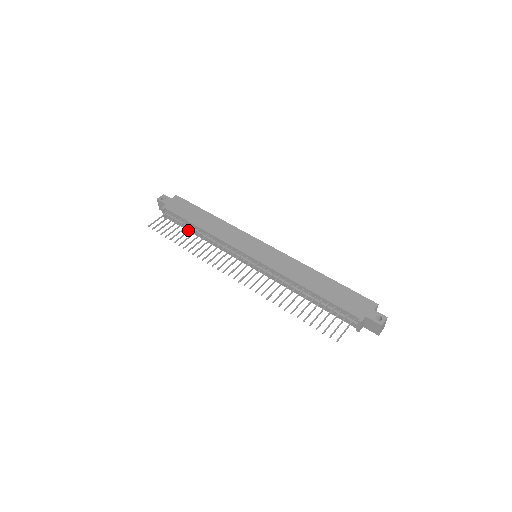
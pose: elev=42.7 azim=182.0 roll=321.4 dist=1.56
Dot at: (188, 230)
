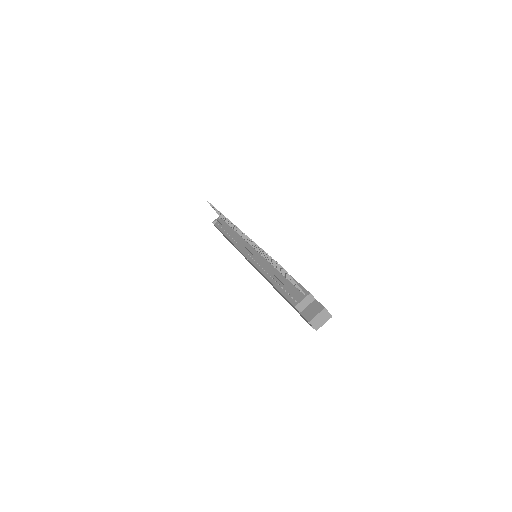
Dot at: occluded
